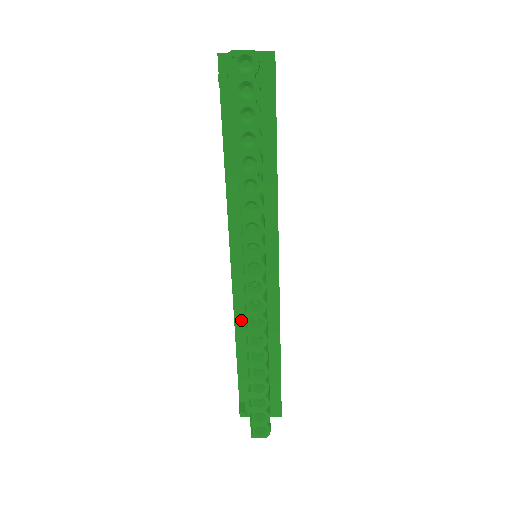
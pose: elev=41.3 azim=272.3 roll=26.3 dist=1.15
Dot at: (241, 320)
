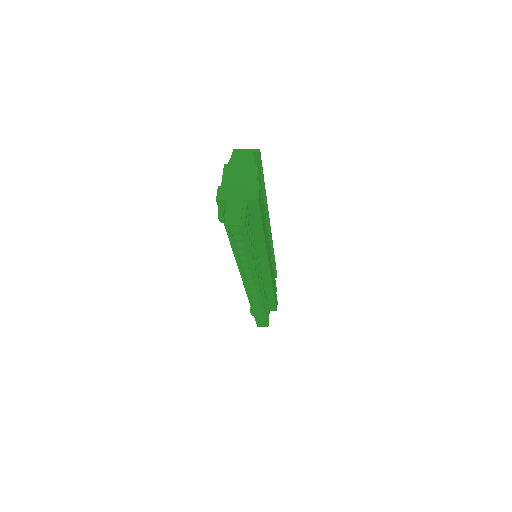
Dot at: occluded
